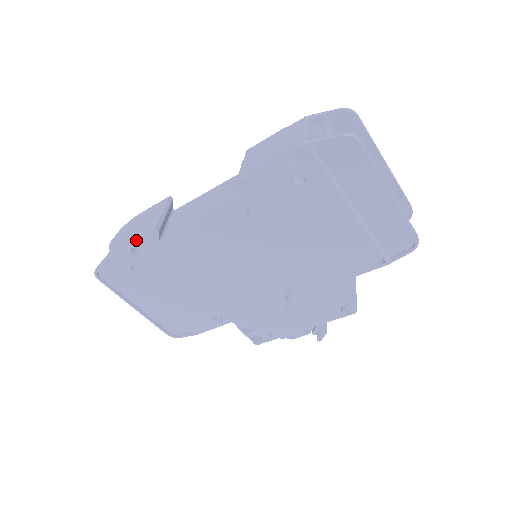
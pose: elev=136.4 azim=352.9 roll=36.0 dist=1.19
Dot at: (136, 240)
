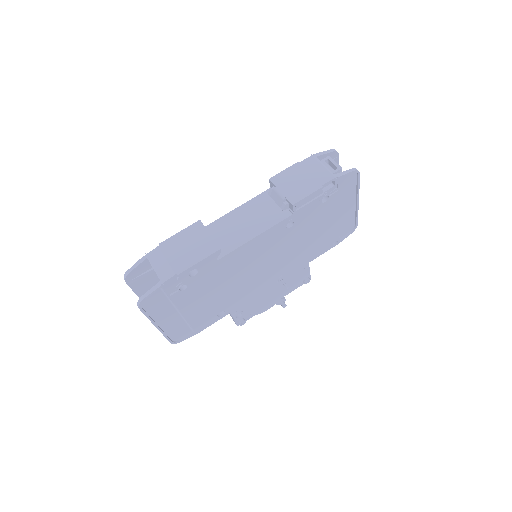
Dot at: (199, 262)
